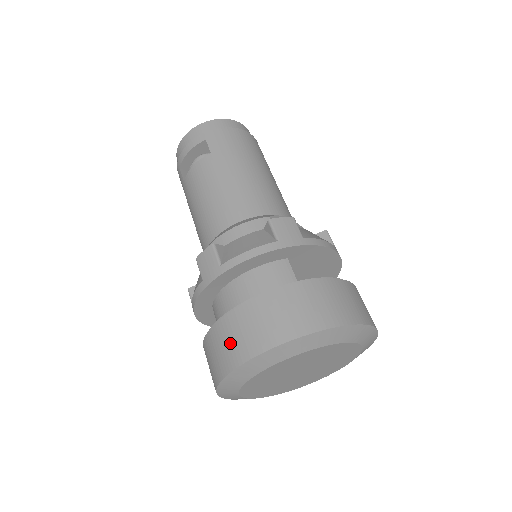
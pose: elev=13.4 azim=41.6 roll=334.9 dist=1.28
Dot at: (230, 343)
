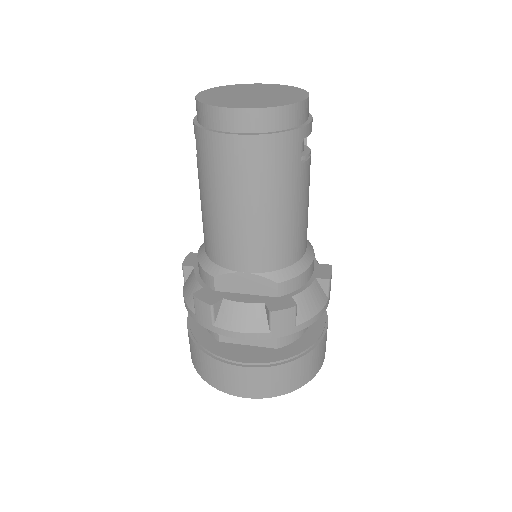
Dot at: occluded
